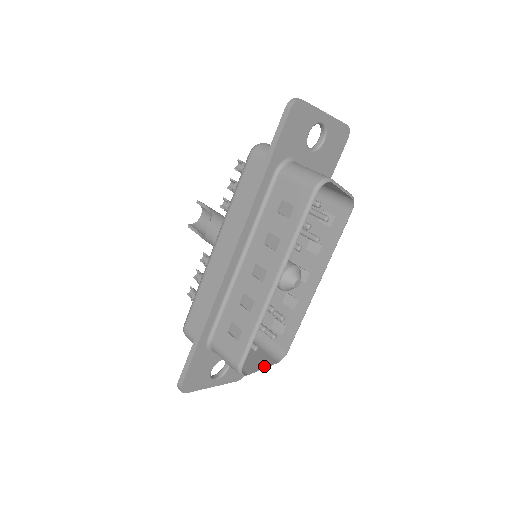
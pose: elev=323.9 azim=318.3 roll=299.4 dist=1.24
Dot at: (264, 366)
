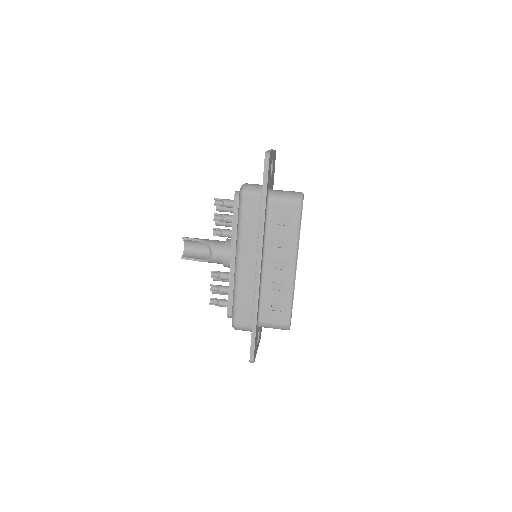
Dot at: occluded
